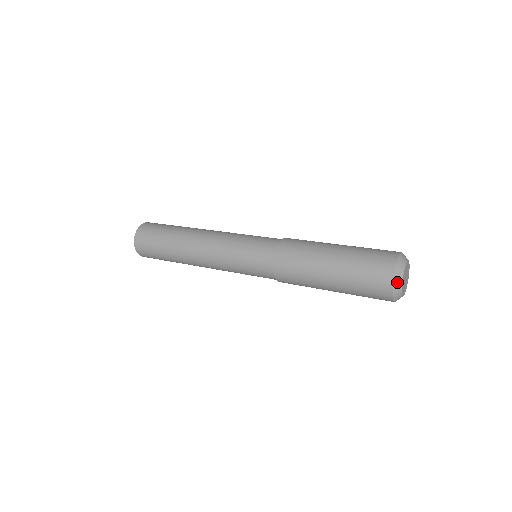
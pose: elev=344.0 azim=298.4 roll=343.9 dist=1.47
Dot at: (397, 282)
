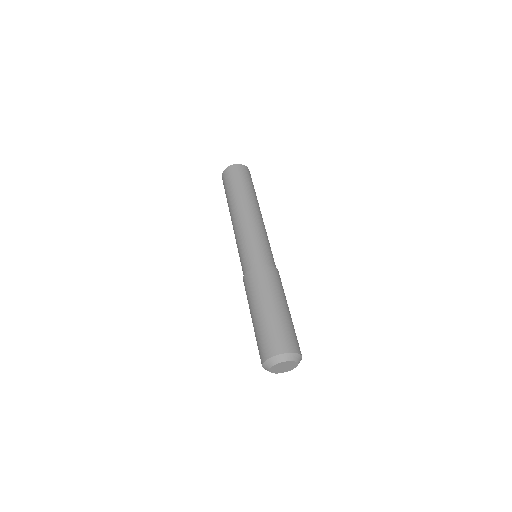
Dot at: occluded
